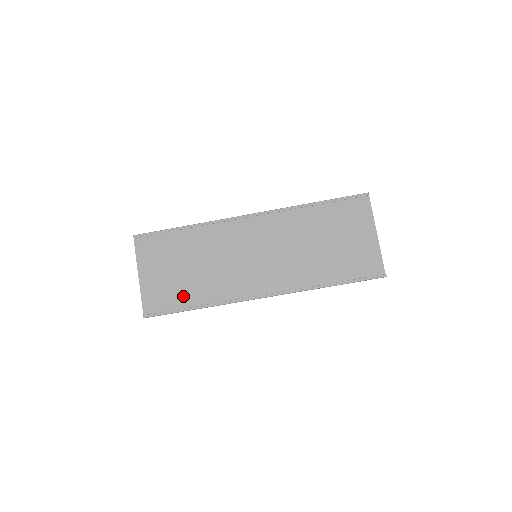
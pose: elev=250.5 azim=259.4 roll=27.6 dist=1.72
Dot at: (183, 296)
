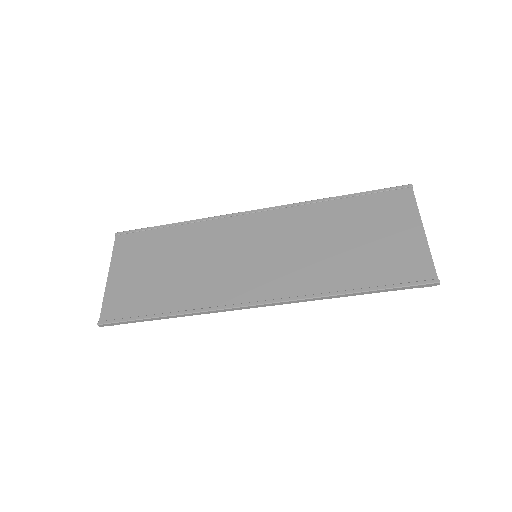
Dot at: (154, 300)
